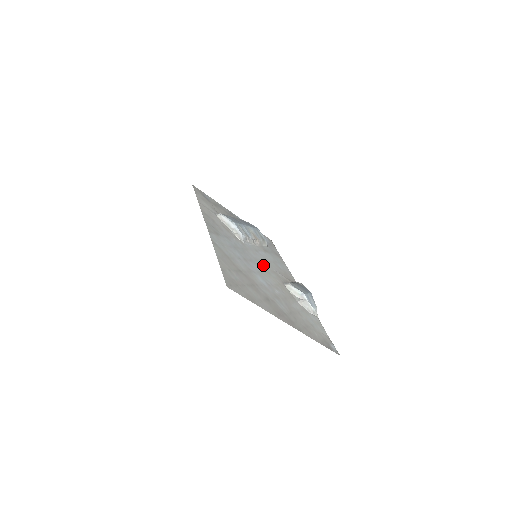
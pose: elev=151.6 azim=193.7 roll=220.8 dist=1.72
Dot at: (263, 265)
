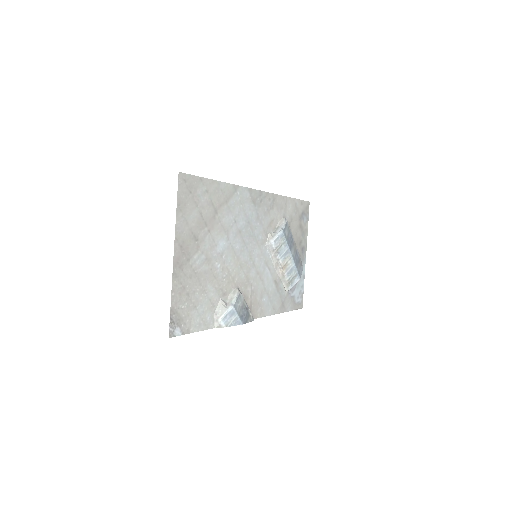
Dot at: (249, 263)
